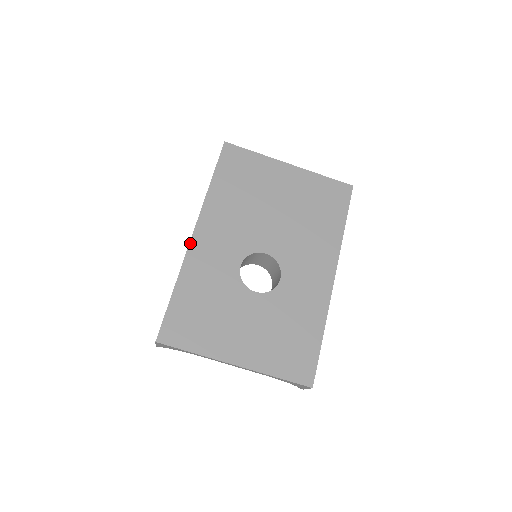
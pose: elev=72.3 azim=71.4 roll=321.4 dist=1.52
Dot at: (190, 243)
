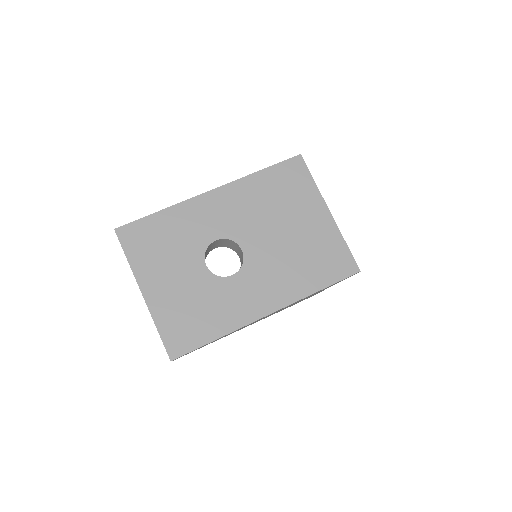
Dot at: (202, 194)
